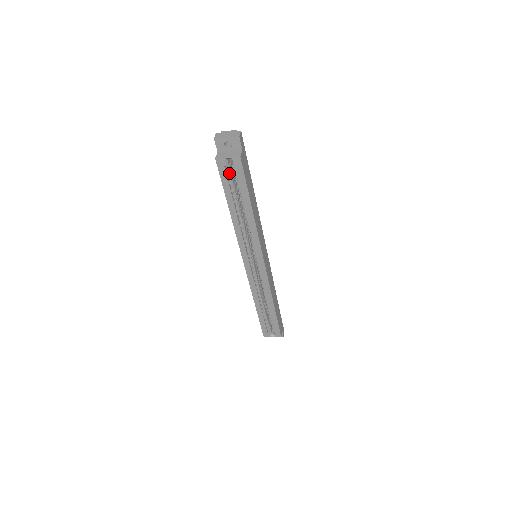
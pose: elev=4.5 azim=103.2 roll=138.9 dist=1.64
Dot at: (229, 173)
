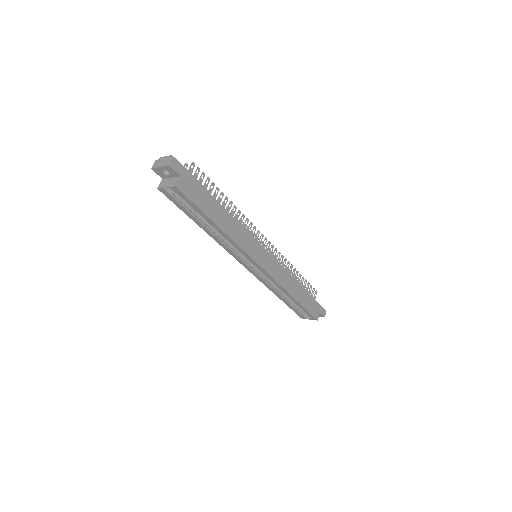
Dot at: (179, 198)
